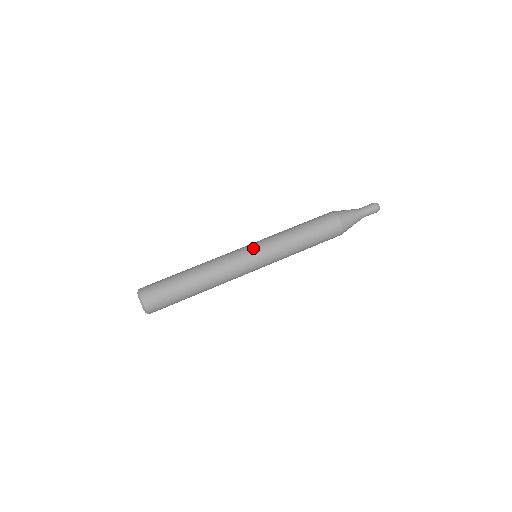
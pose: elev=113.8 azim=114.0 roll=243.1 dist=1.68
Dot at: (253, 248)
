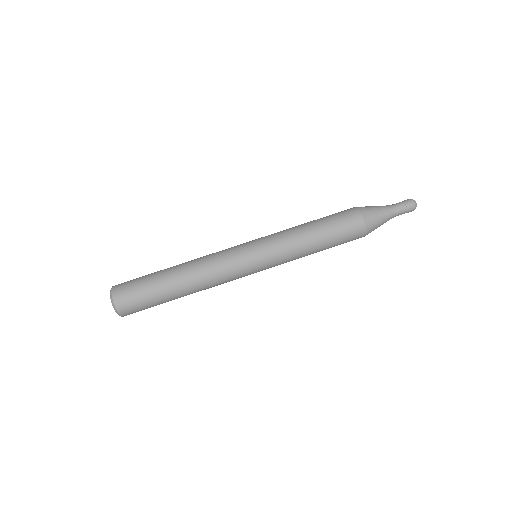
Dot at: (254, 254)
